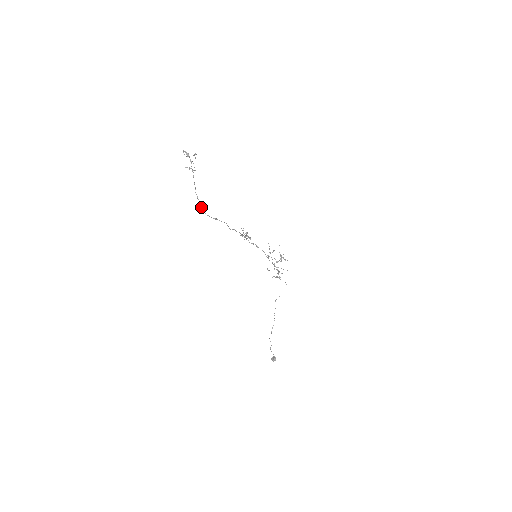
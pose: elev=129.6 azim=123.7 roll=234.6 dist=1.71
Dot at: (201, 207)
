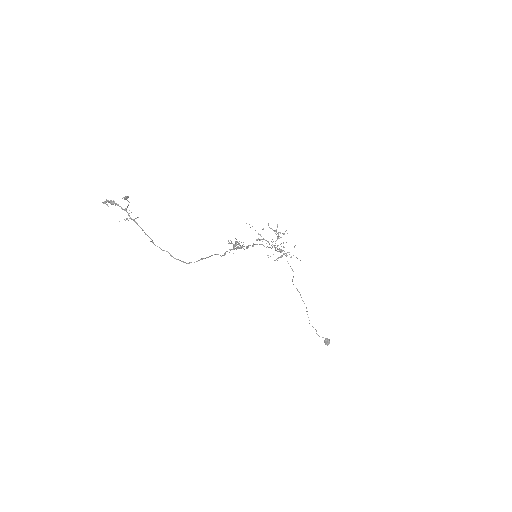
Dot at: (174, 258)
